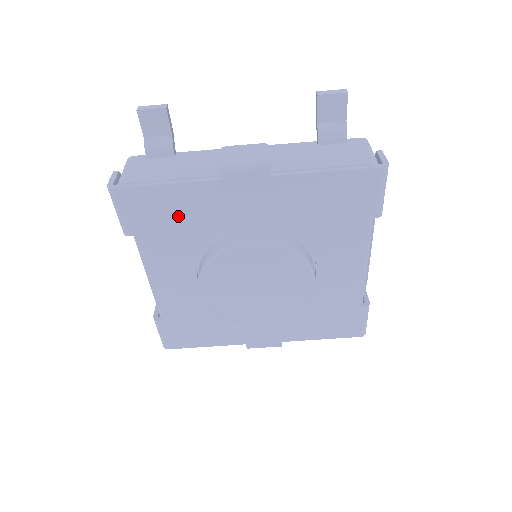
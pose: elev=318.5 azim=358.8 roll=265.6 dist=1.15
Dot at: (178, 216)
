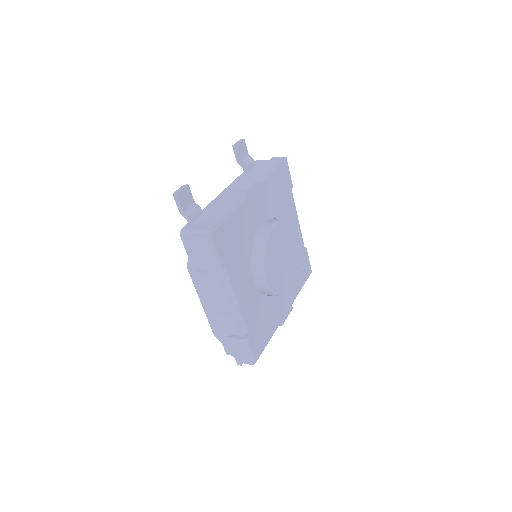
Dot at: (238, 236)
